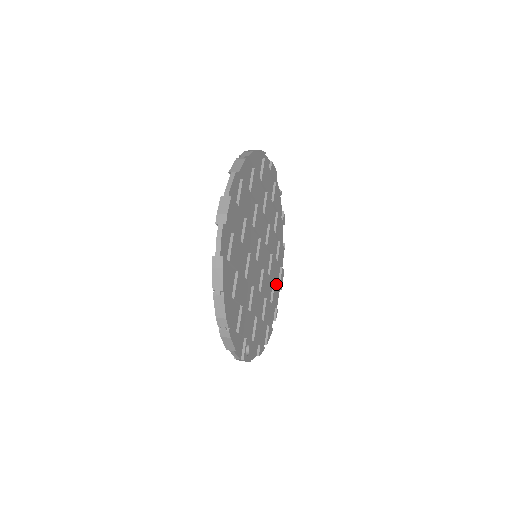
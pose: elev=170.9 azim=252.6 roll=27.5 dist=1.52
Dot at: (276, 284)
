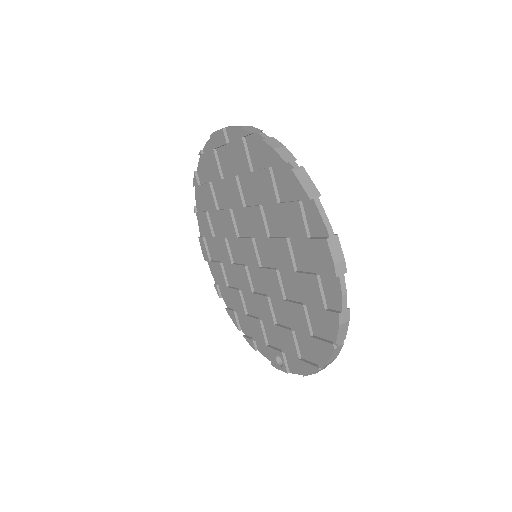
Dot at: occluded
